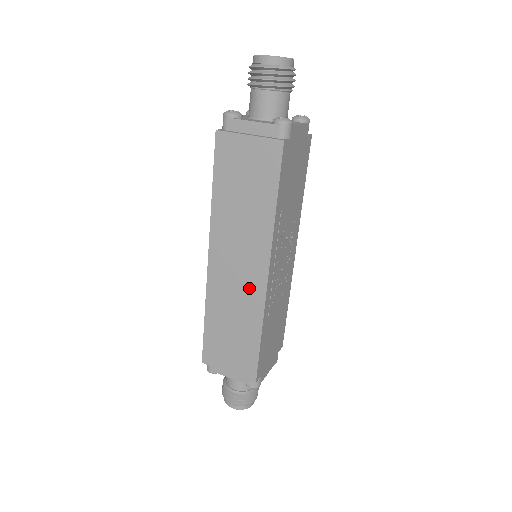
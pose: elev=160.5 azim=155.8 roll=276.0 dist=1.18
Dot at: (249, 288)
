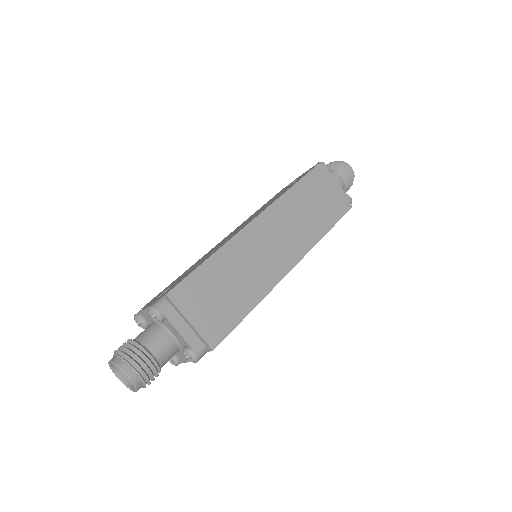
Dot at: (271, 265)
